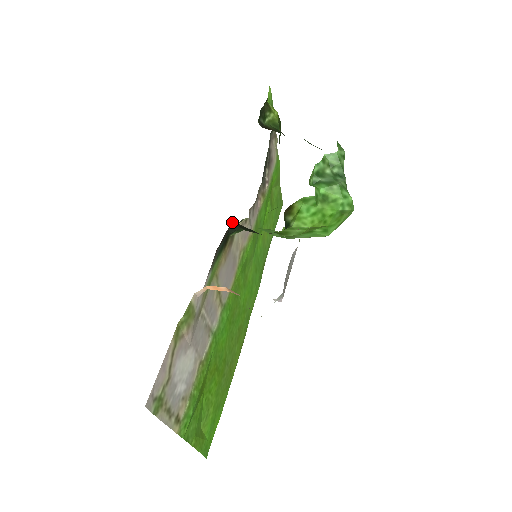
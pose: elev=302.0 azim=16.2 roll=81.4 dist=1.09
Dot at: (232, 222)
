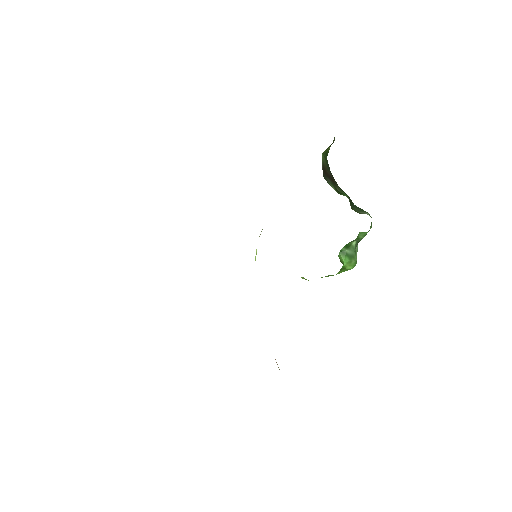
Dot at: occluded
